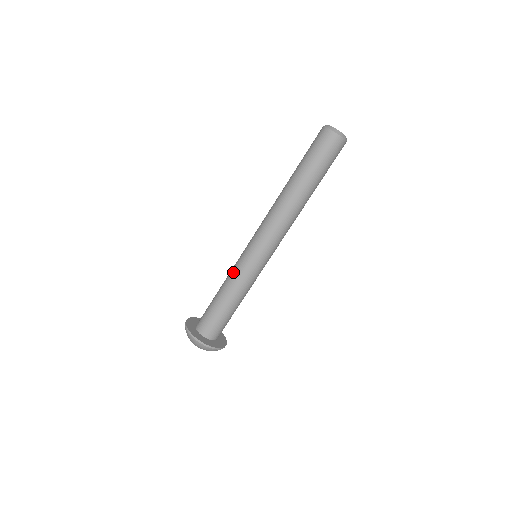
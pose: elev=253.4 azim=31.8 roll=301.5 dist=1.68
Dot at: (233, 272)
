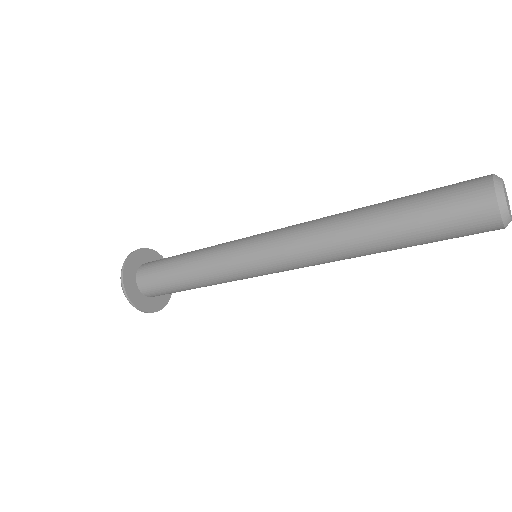
Dot at: (221, 280)
